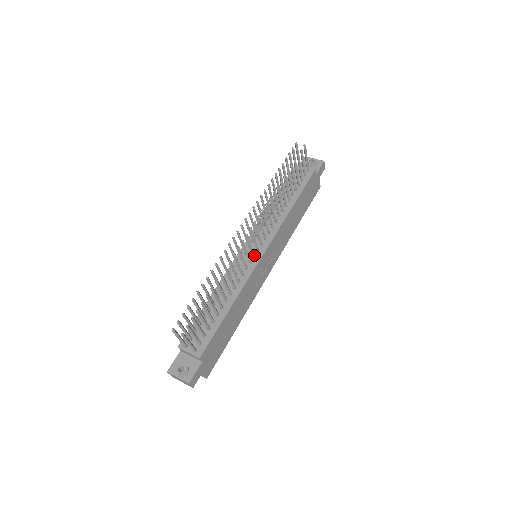
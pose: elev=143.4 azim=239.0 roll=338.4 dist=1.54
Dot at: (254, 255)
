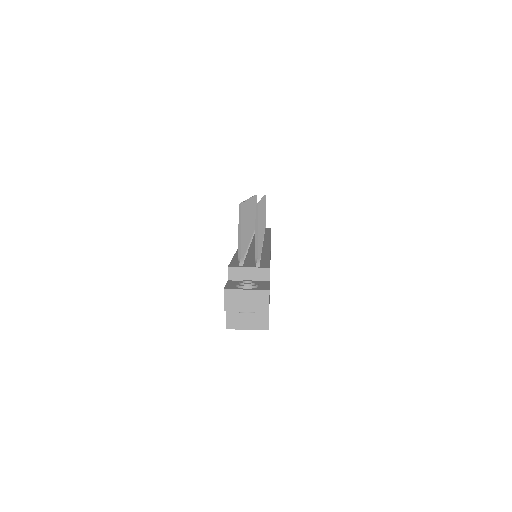
Dot at: occluded
